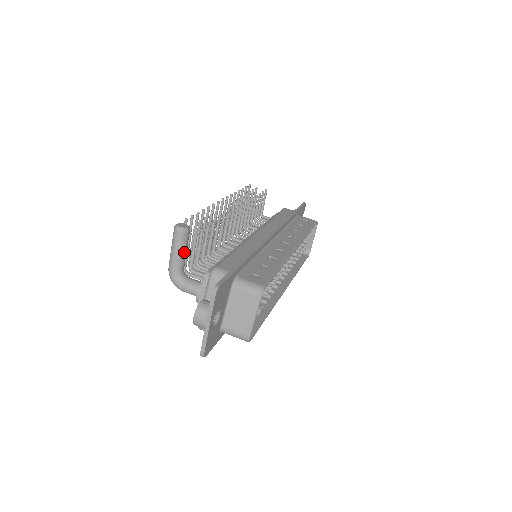
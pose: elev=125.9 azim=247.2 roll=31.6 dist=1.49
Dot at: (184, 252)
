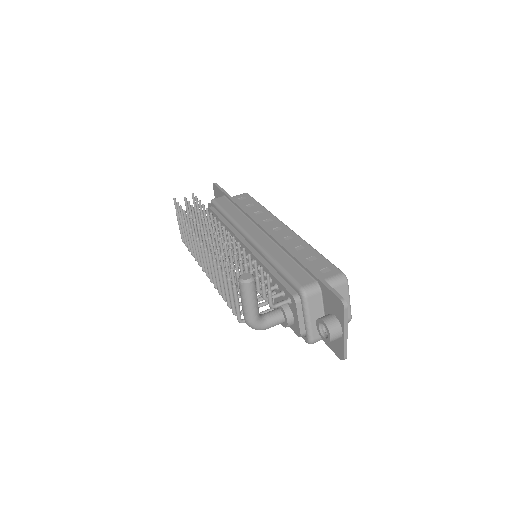
Dot at: occluded
